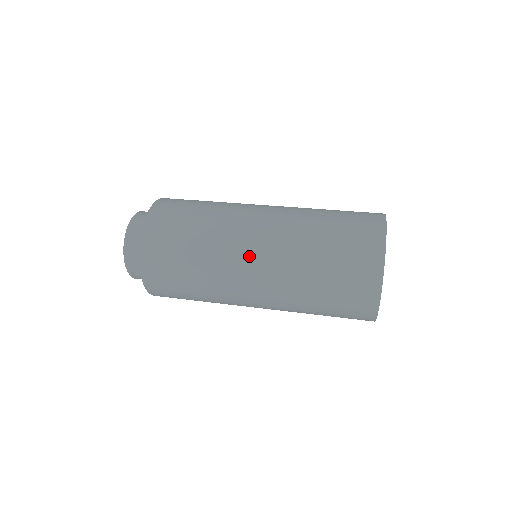
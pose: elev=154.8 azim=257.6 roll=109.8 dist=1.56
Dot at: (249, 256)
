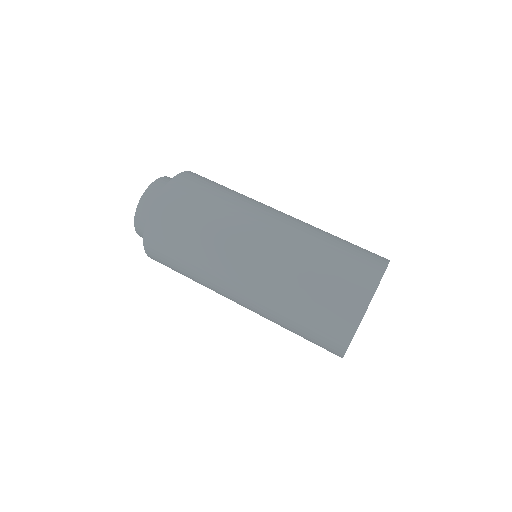
Dot at: (234, 300)
